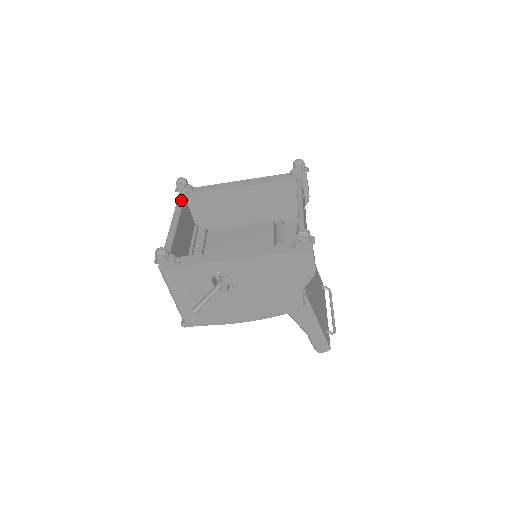
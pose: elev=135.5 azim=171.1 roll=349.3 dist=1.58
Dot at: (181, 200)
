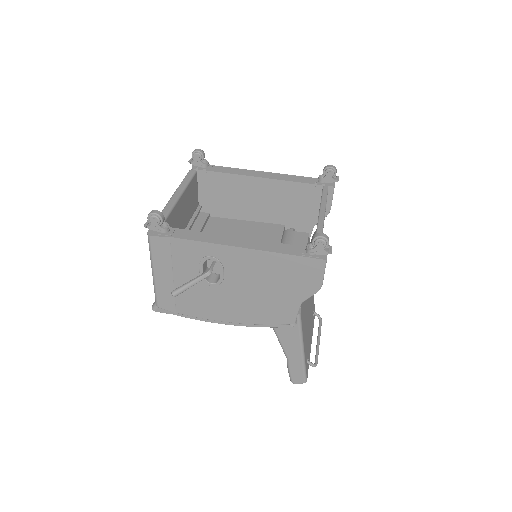
Dot at: (192, 173)
